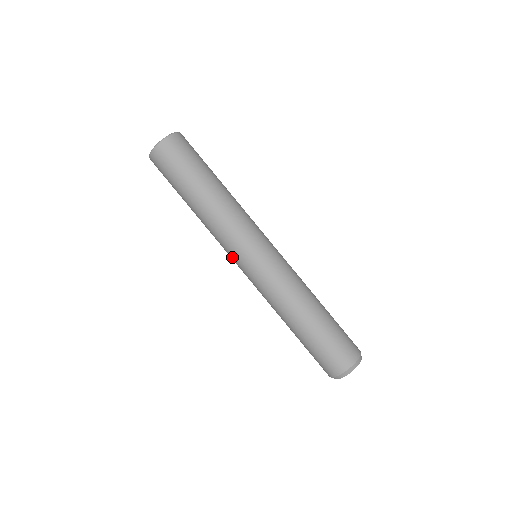
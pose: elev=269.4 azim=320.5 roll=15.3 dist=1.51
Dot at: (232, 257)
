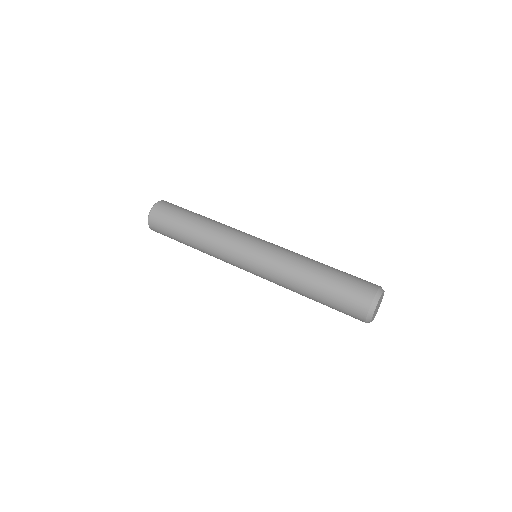
Dot at: (236, 259)
